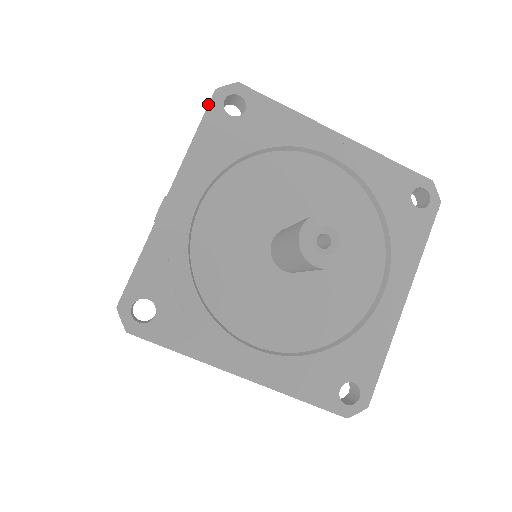
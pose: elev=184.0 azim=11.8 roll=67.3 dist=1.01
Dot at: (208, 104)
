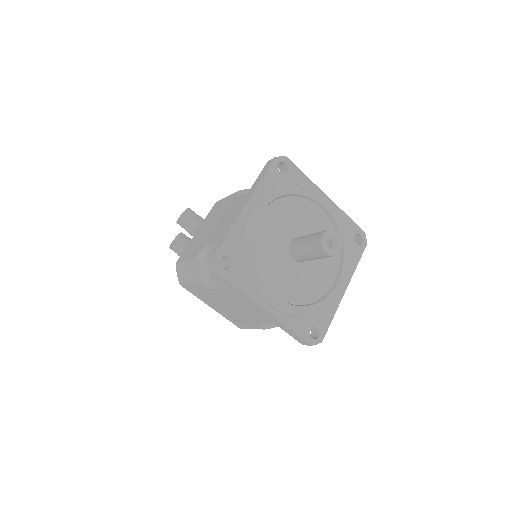
Dot at: (271, 163)
